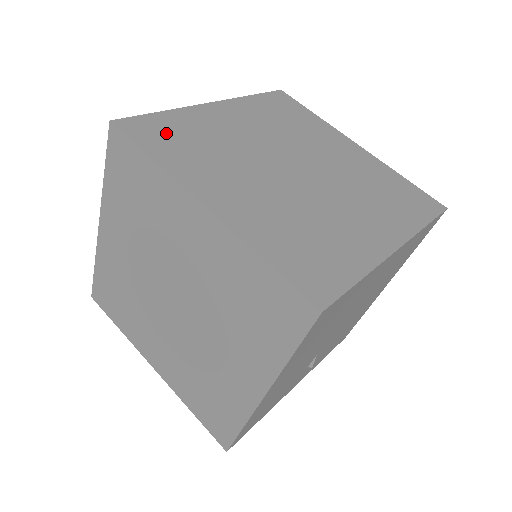
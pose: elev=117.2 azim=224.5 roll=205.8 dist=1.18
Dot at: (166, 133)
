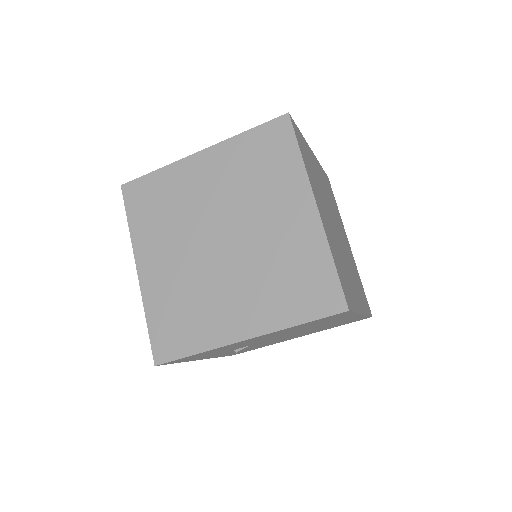
Dot at: (303, 147)
